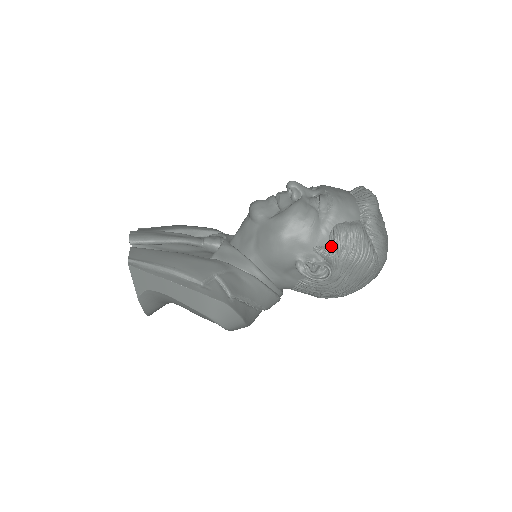
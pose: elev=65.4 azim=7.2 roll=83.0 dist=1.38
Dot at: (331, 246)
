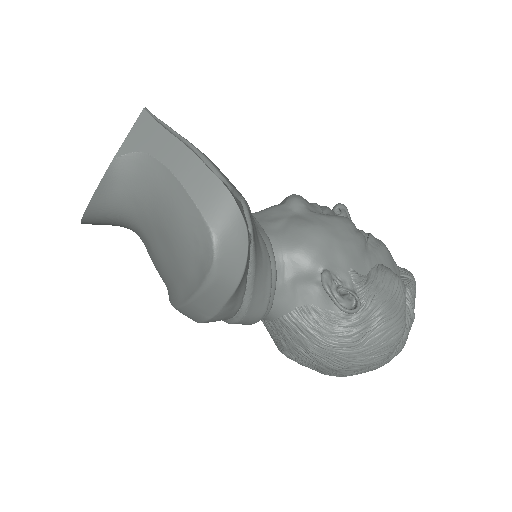
Dot at: (370, 279)
